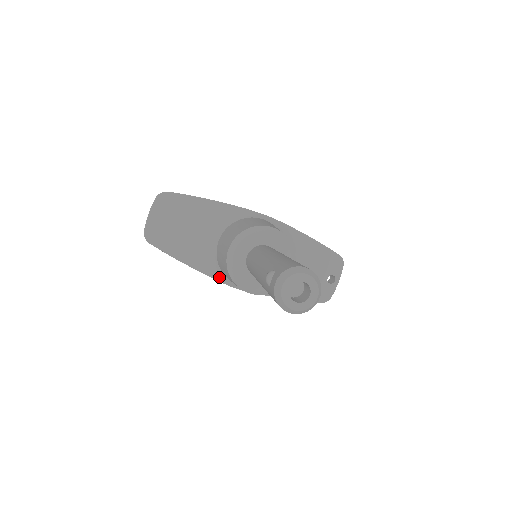
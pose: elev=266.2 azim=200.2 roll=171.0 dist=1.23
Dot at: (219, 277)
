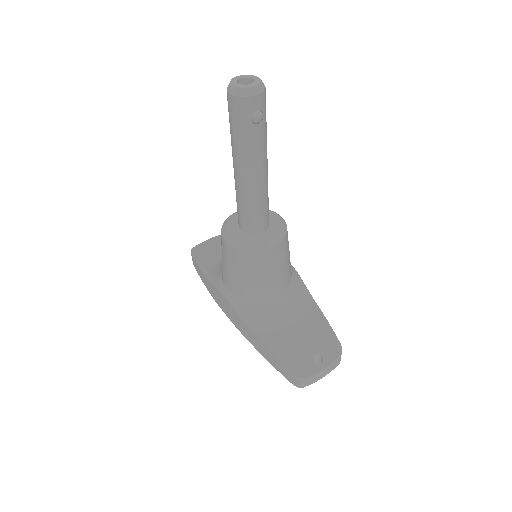
Dot at: (217, 280)
